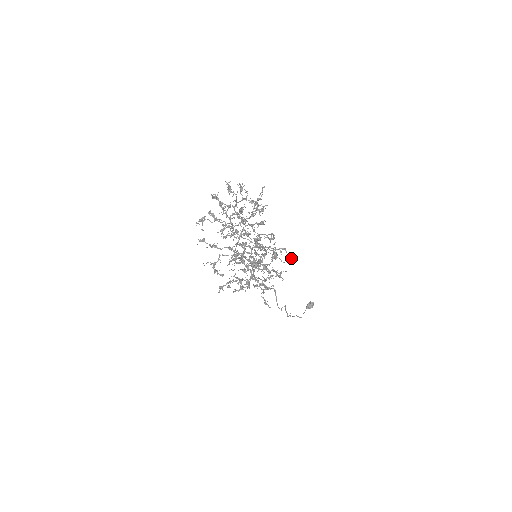
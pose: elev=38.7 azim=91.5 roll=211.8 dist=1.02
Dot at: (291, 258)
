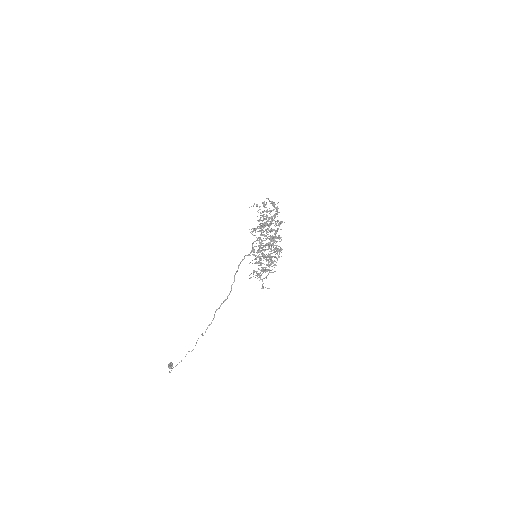
Dot at: (277, 259)
